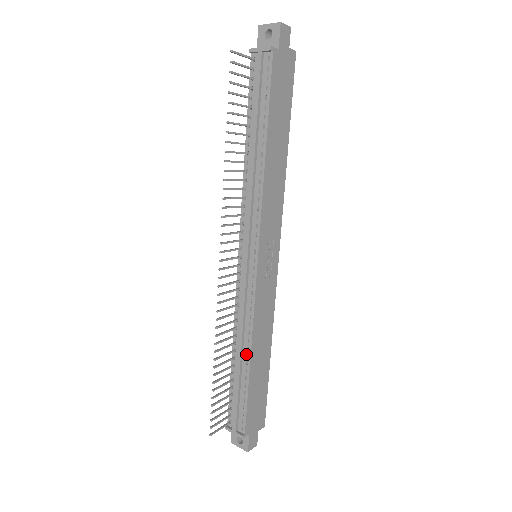
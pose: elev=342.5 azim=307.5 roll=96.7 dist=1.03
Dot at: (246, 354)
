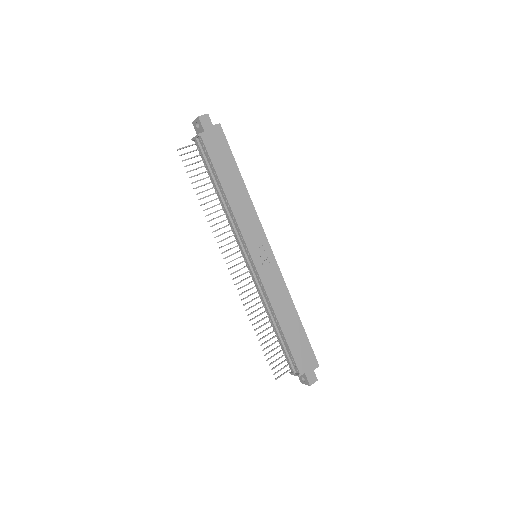
Dot at: (276, 321)
